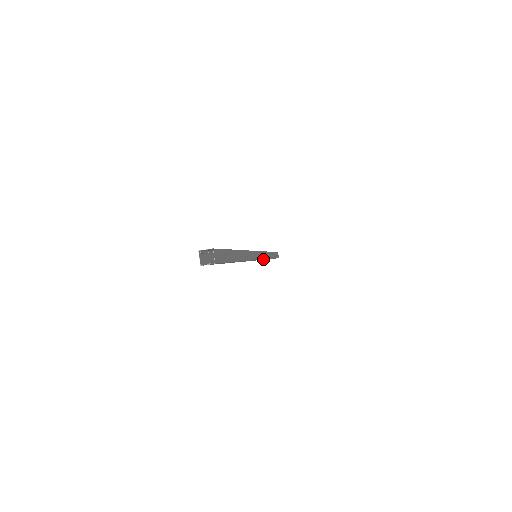
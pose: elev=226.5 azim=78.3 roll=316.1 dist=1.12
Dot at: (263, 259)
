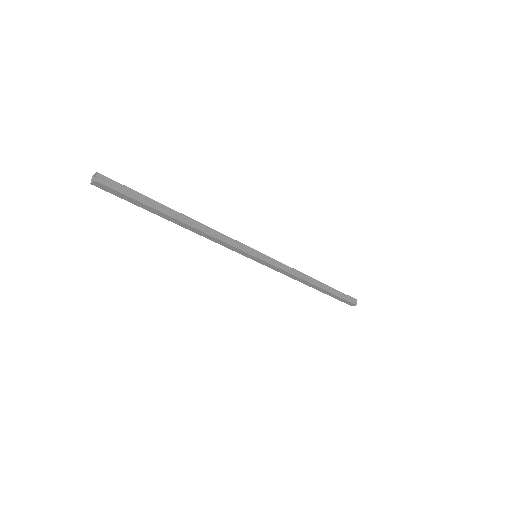
Dot at: (278, 269)
